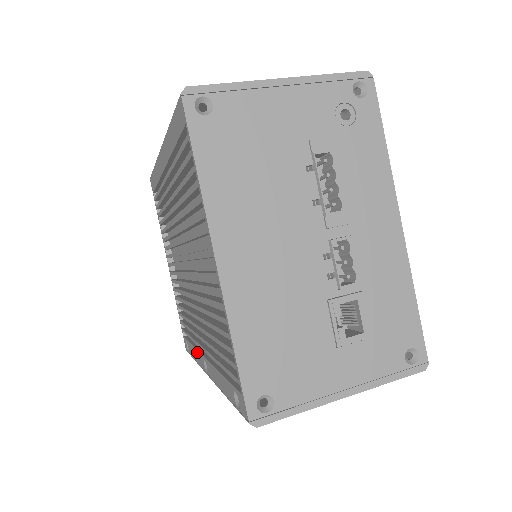
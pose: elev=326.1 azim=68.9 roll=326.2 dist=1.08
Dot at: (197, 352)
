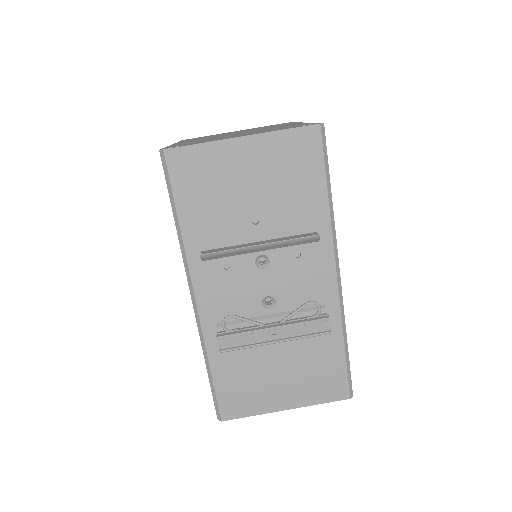
Dot at: occluded
